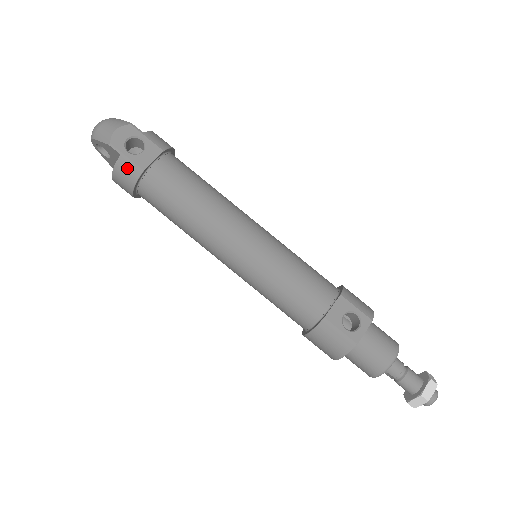
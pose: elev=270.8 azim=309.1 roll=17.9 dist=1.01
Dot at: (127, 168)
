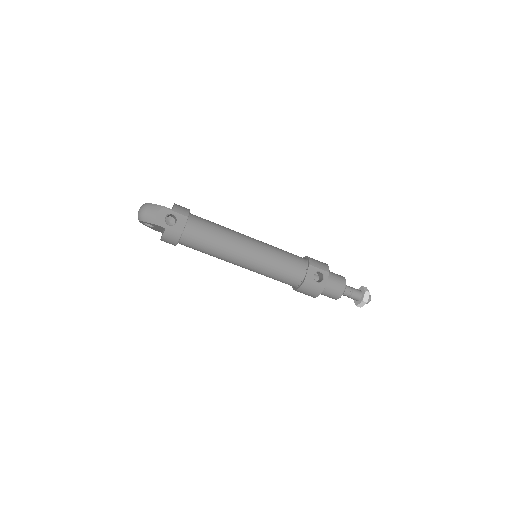
Dot at: (171, 234)
